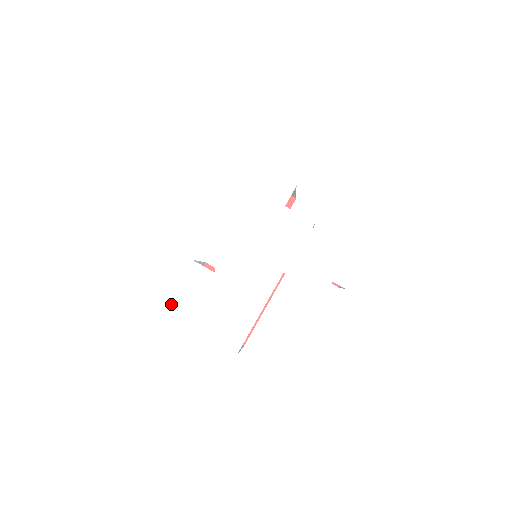
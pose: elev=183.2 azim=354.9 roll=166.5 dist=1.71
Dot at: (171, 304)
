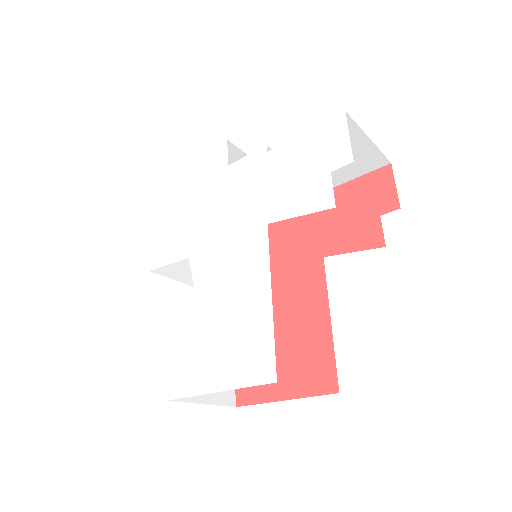
Dot at: (170, 383)
